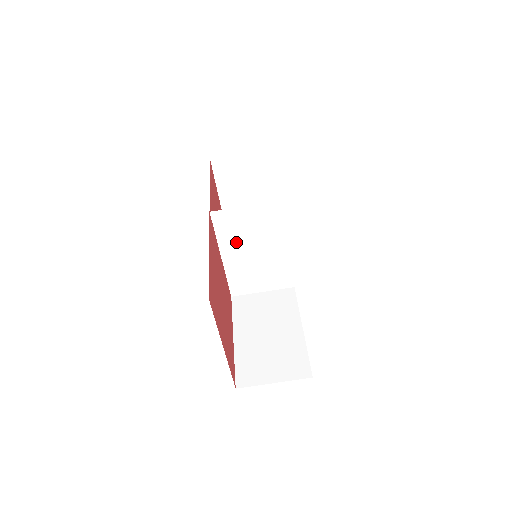
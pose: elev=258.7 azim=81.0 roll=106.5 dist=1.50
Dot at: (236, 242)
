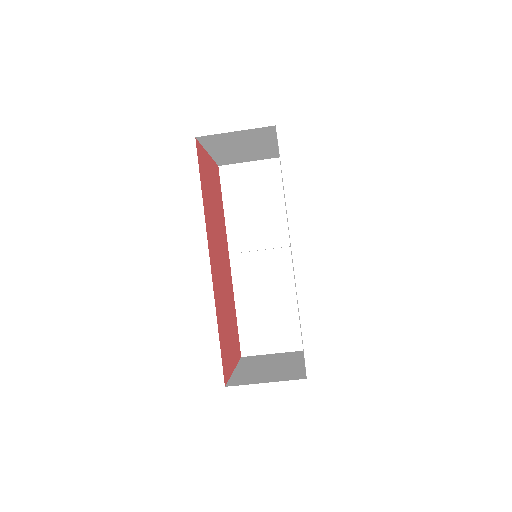
Dot at: occluded
